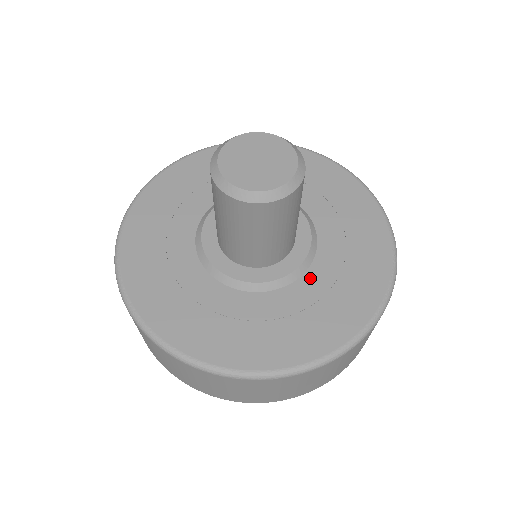
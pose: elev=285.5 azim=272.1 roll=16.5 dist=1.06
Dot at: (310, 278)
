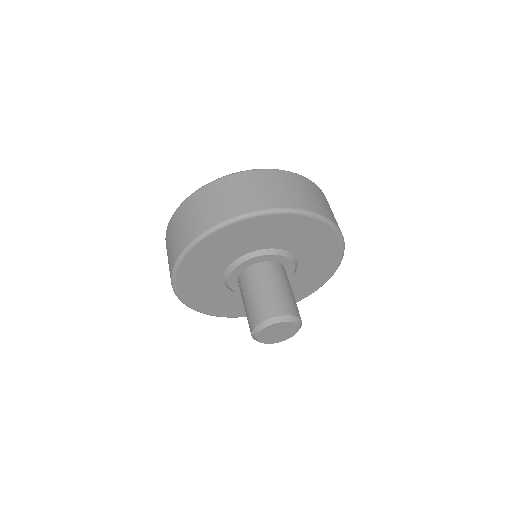
Dot at: (301, 268)
